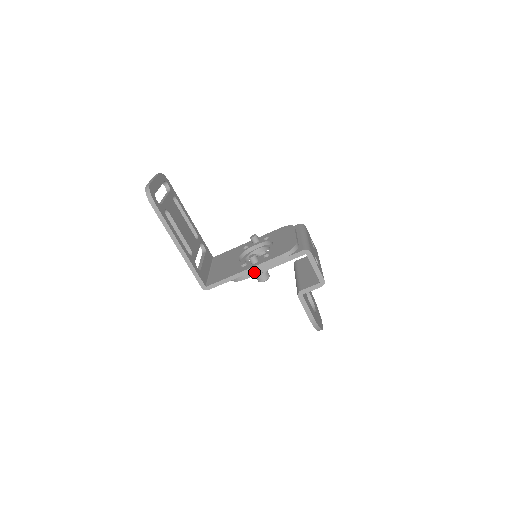
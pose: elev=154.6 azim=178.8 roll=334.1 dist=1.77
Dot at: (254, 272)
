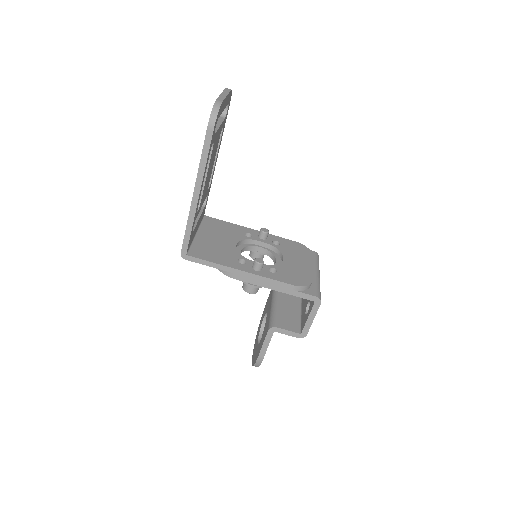
Dot at: (249, 279)
